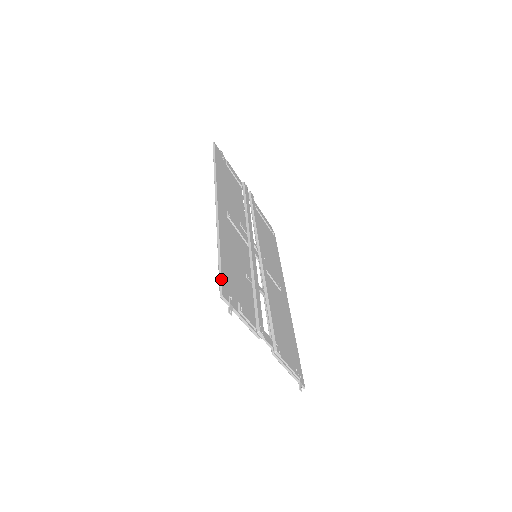
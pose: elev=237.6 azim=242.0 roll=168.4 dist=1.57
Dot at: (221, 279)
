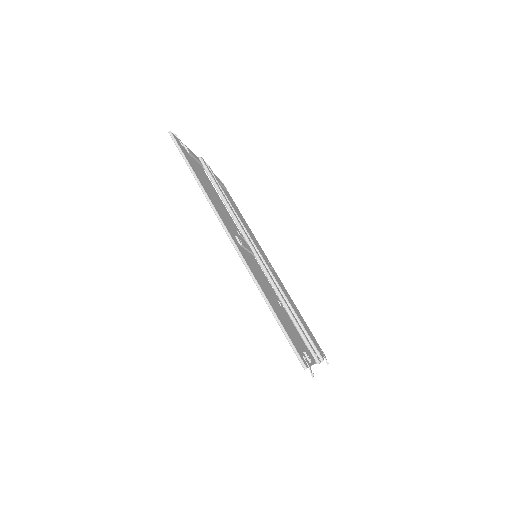
Dot at: (295, 348)
